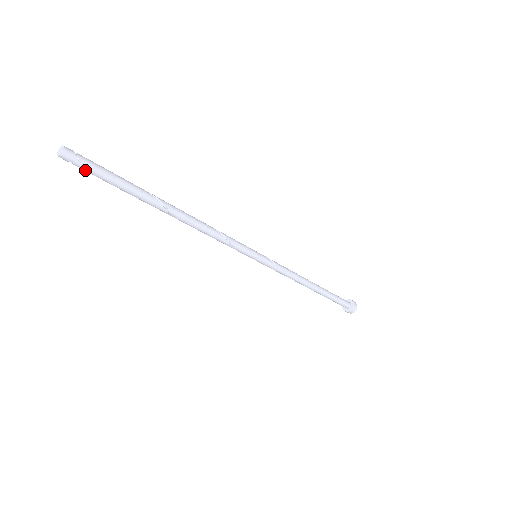
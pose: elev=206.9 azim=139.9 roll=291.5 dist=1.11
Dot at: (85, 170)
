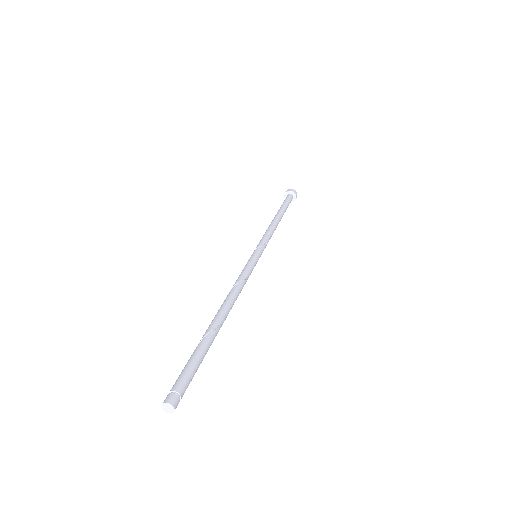
Dot at: (184, 390)
